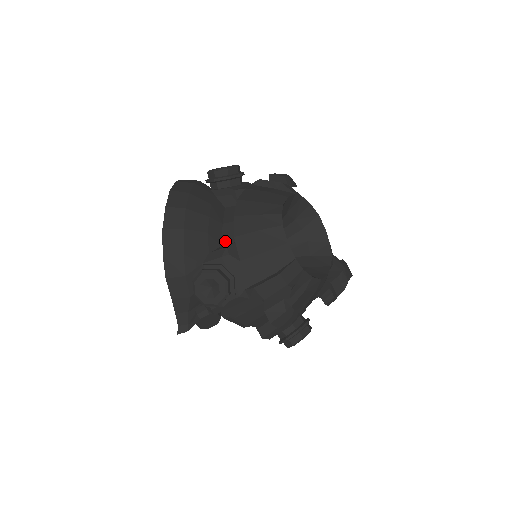
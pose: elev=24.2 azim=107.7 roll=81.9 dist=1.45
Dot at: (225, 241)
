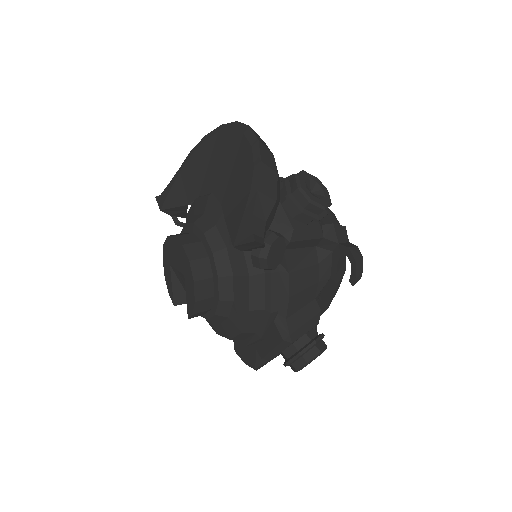
Dot at: occluded
